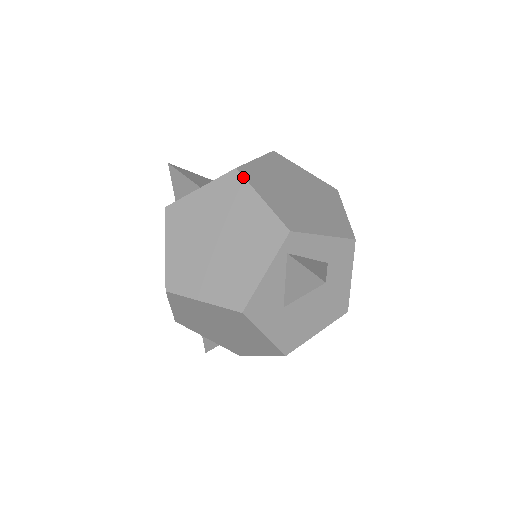
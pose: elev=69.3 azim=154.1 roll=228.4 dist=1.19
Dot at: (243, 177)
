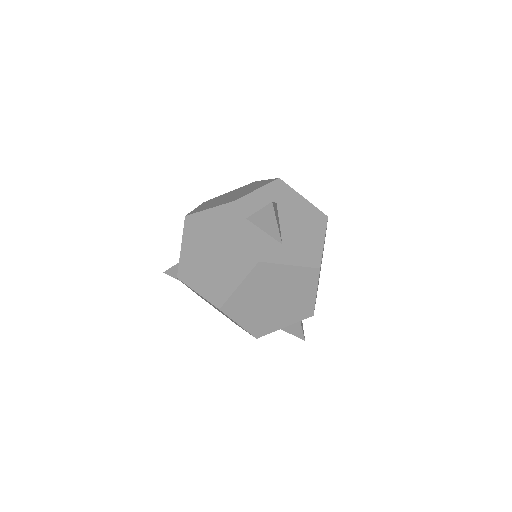
Dot at: occluded
